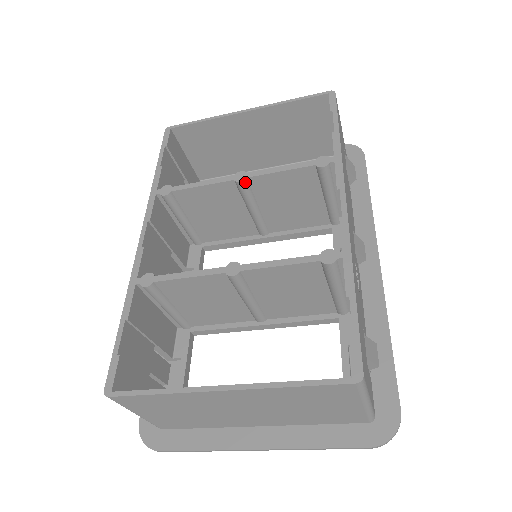
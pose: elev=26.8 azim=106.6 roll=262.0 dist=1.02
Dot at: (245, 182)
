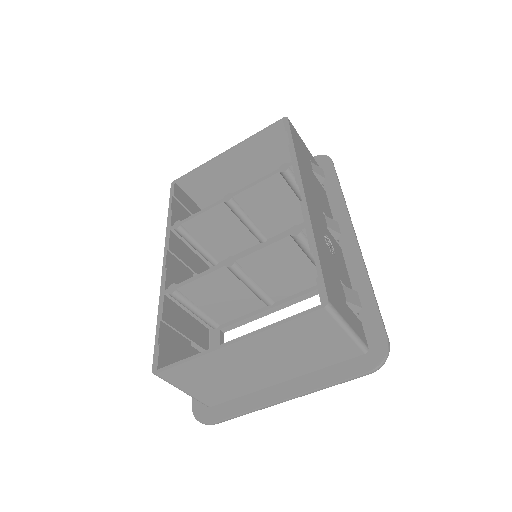
Dot at: (232, 201)
